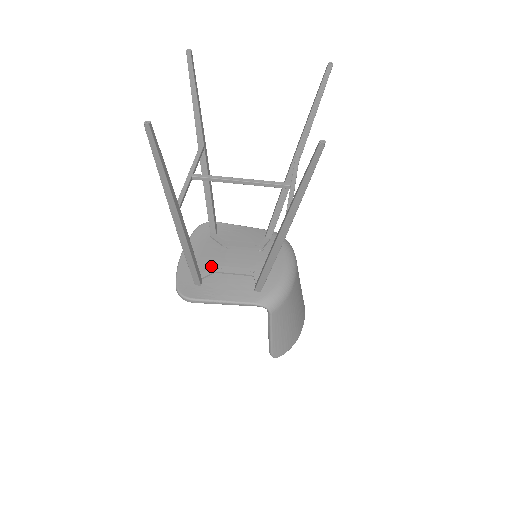
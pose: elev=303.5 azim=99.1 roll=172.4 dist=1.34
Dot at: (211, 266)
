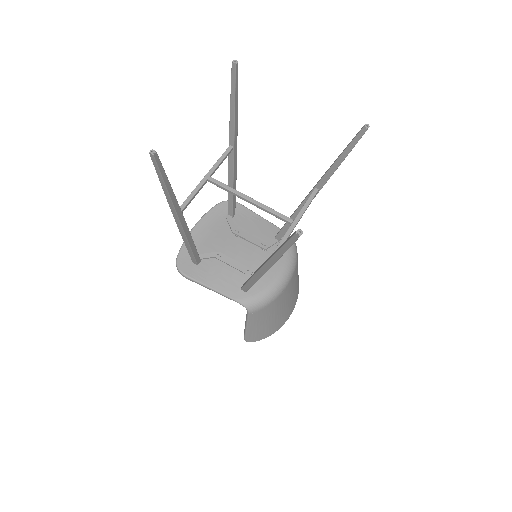
Dot at: (214, 249)
